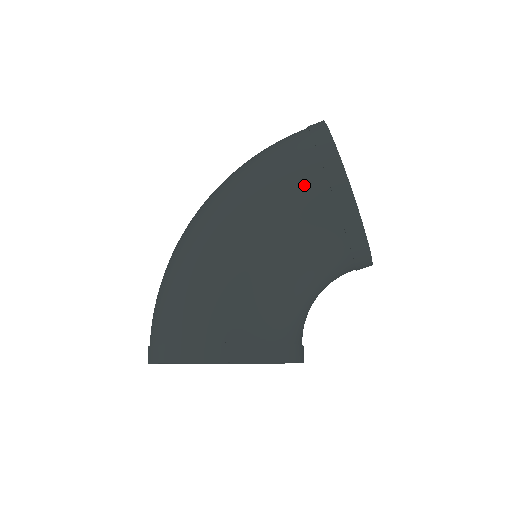
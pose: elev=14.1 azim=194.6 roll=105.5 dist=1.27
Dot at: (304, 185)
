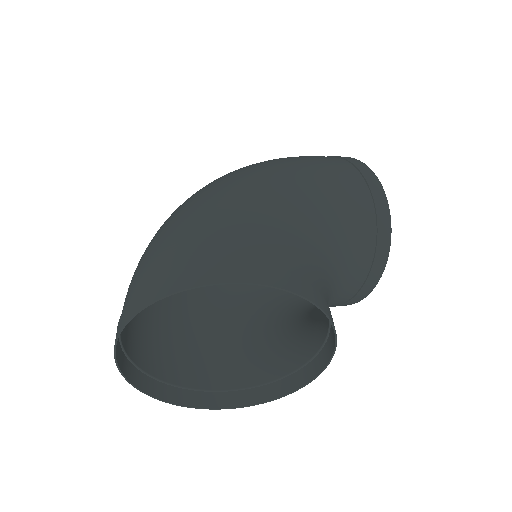
Dot at: (345, 176)
